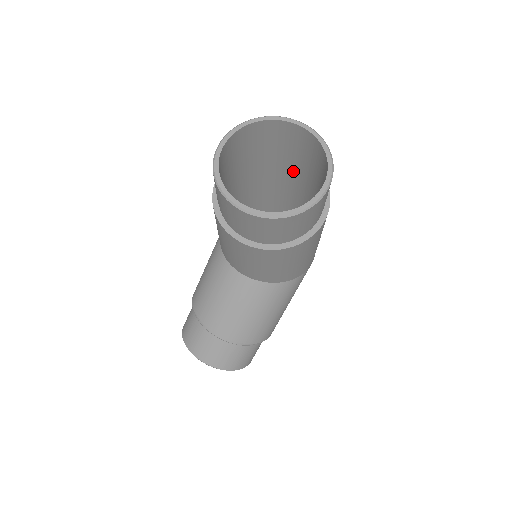
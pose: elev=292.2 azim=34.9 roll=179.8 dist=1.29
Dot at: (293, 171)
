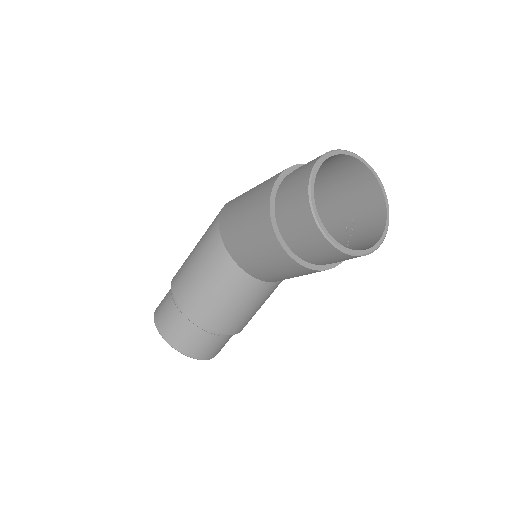
Dot at: occluded
